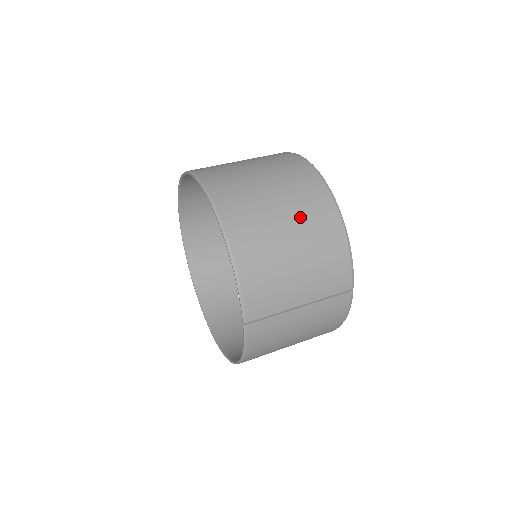
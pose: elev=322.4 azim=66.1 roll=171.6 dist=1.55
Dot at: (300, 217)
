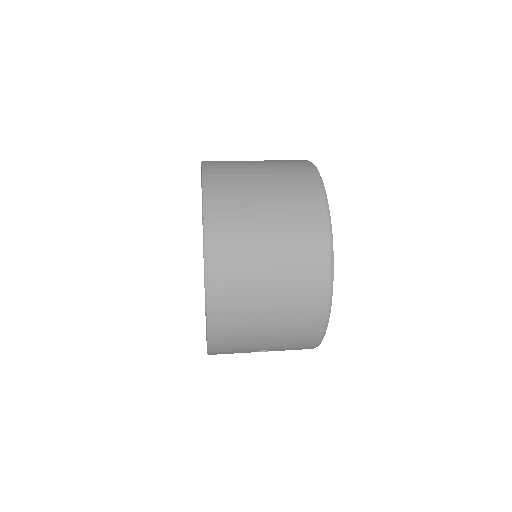
Dot at: occluded
